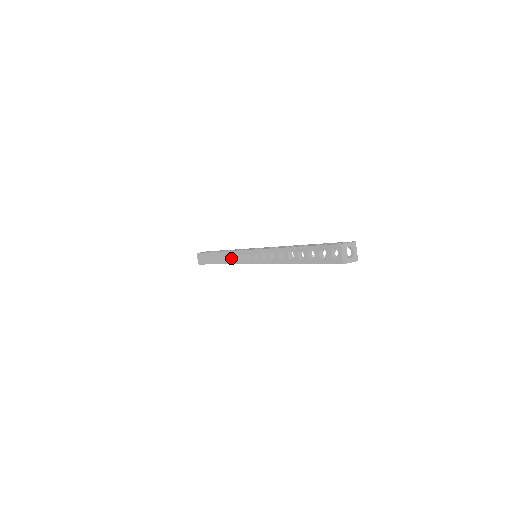
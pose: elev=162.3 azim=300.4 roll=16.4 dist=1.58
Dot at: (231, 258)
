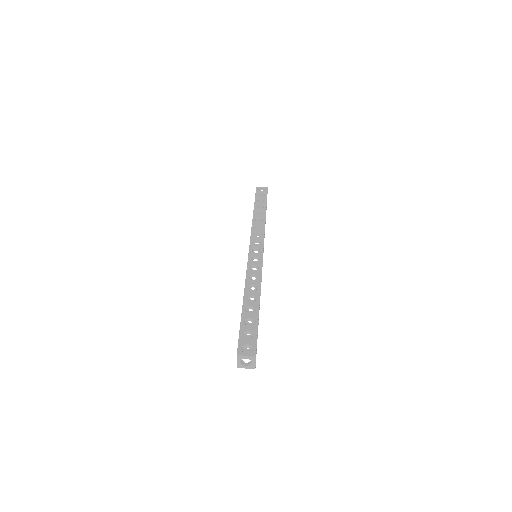
Dot at: occluded
